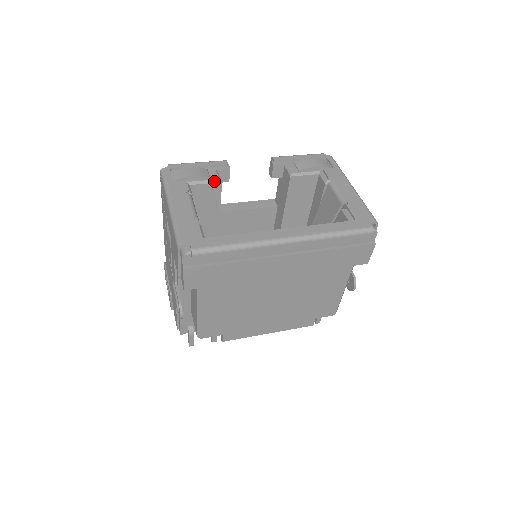
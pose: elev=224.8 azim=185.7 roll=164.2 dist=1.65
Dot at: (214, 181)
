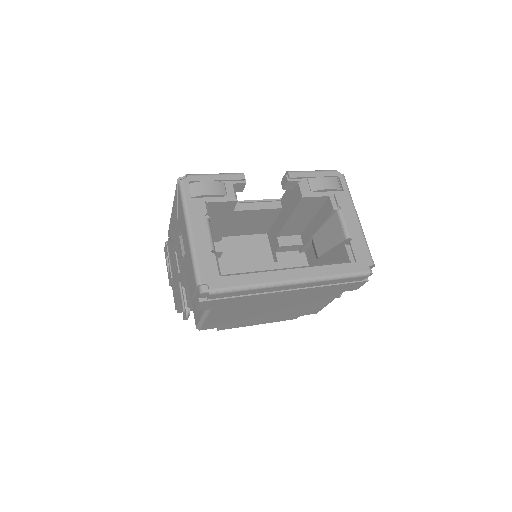
Dot at: (230, 199)
